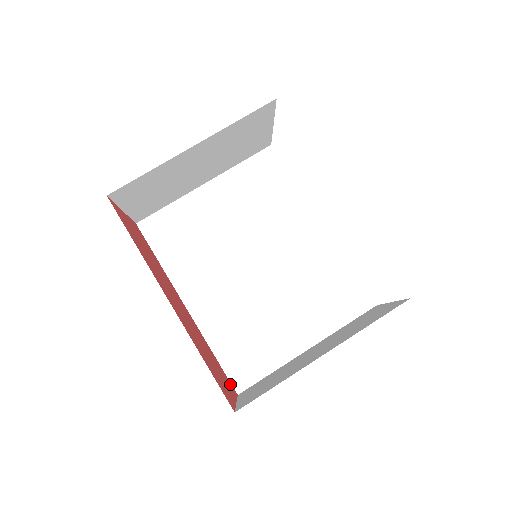
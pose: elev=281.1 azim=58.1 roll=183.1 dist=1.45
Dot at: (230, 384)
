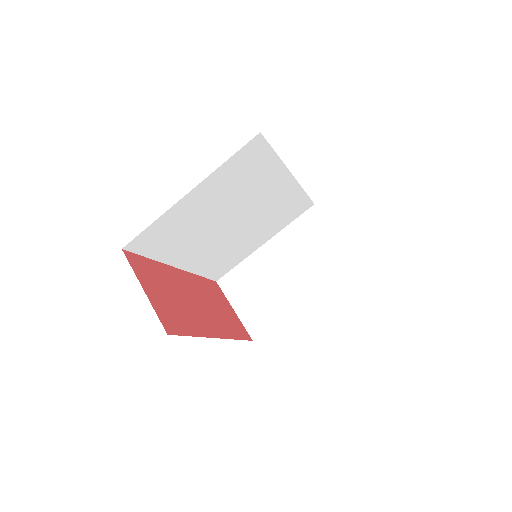
Dot at: (215, 286)
